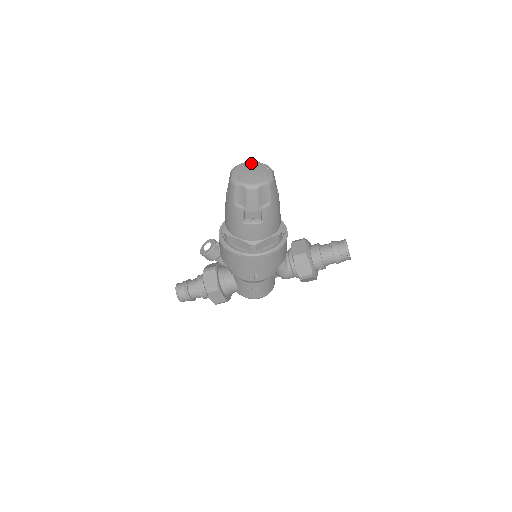
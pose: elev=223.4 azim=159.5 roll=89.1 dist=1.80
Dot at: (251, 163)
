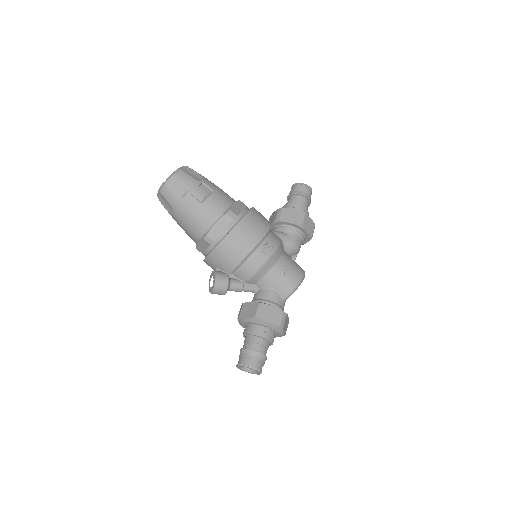
Dot at: occluded
